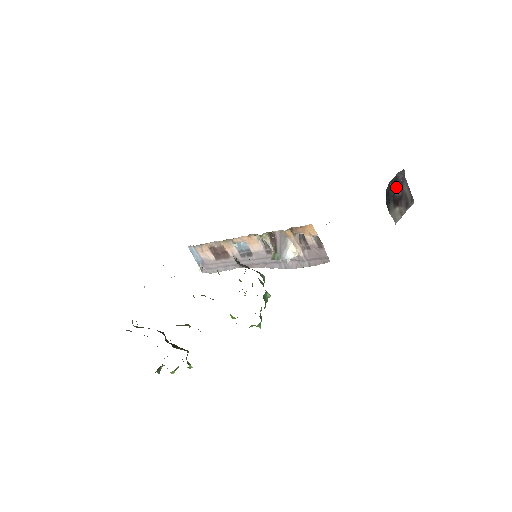
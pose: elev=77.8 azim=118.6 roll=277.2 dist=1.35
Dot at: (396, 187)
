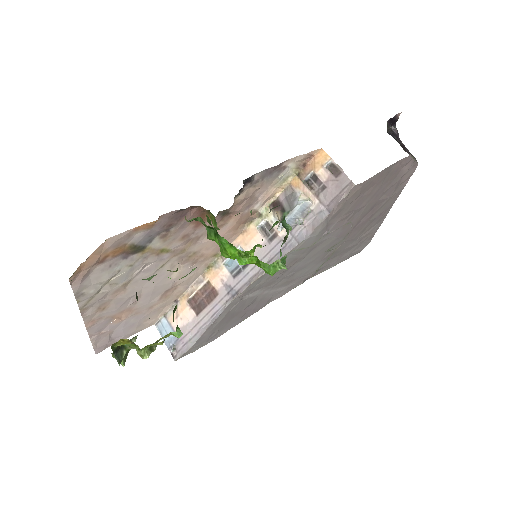
Dot at: (395, 136)
